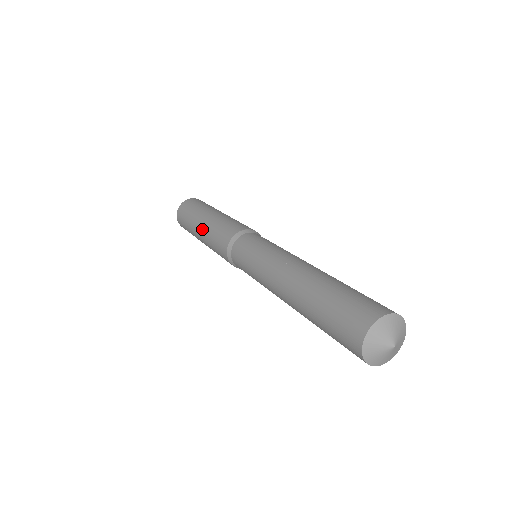
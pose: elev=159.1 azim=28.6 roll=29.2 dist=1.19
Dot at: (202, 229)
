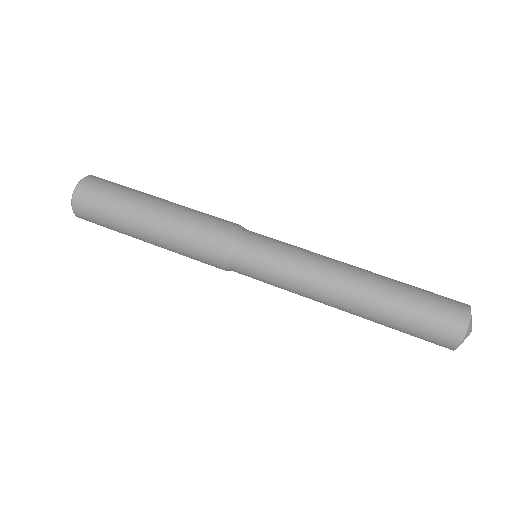
Dot at: occluded
